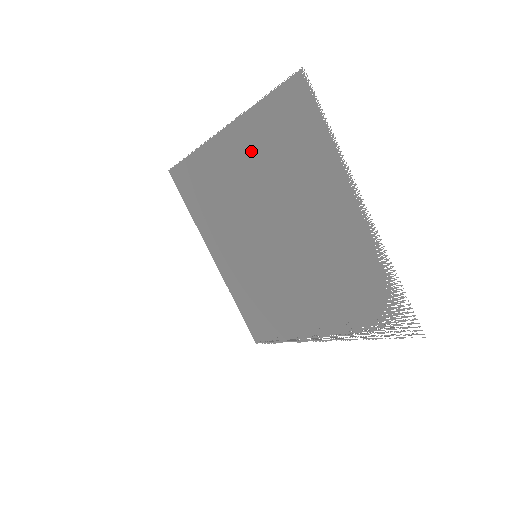
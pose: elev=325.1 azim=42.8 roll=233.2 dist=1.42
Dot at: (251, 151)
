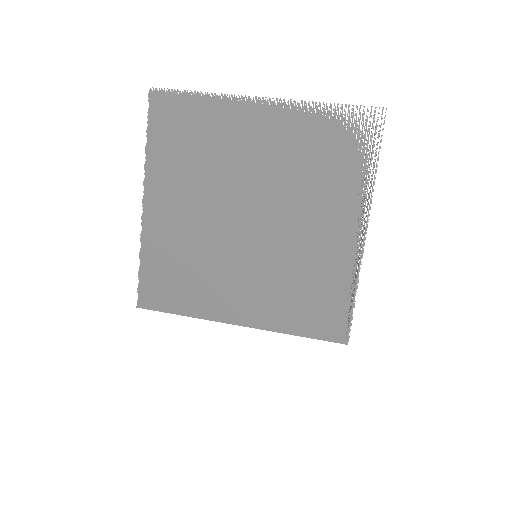
Dot at: (173, 182)
